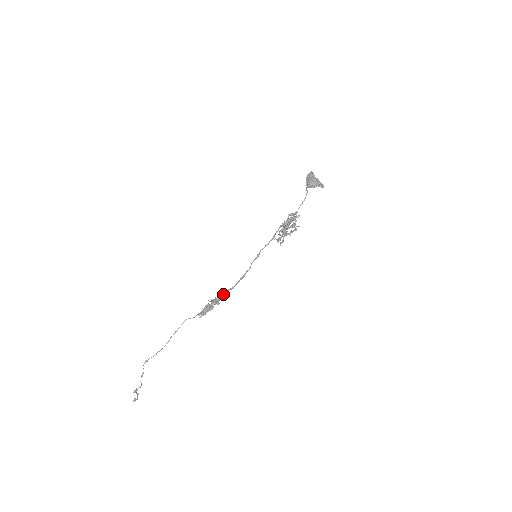
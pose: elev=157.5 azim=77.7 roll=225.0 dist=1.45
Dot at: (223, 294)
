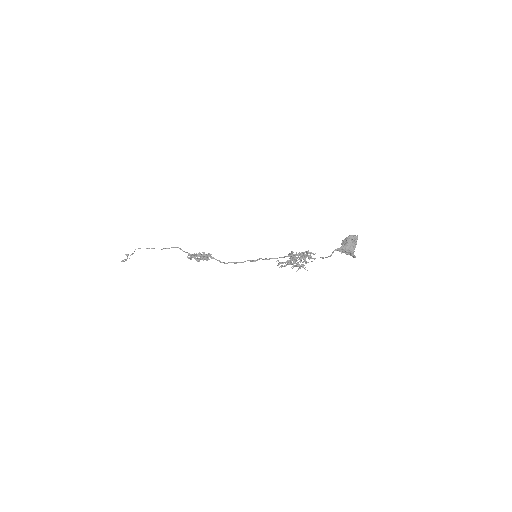
Dot at: occluded
